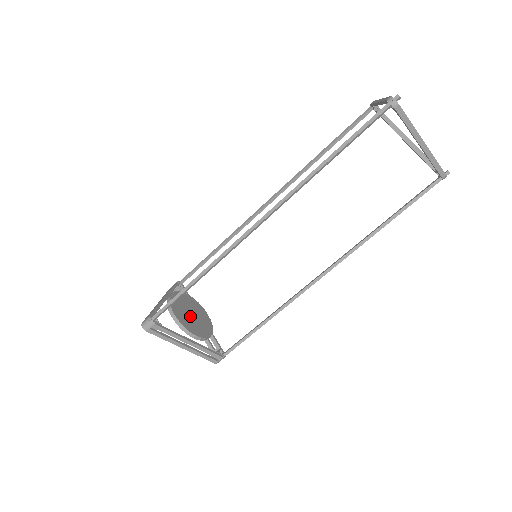
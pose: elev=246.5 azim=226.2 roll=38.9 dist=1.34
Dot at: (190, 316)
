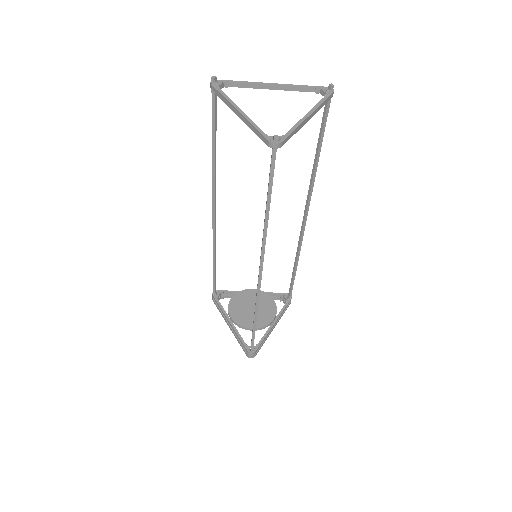
Dot at: occluded
